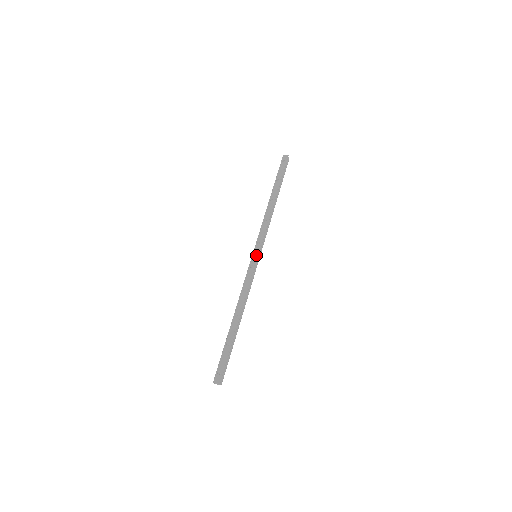
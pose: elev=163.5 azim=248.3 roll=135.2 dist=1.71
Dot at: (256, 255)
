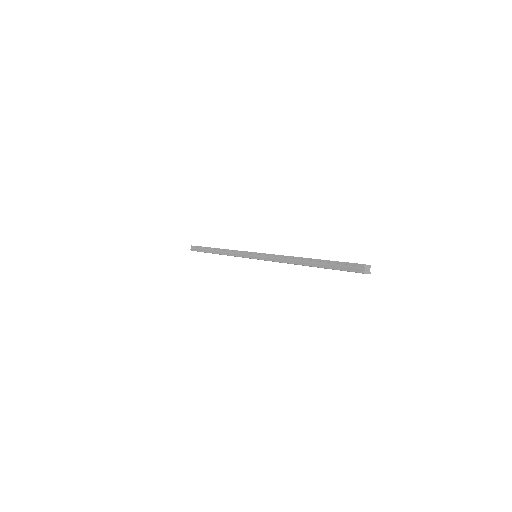
Dot at: occluded
